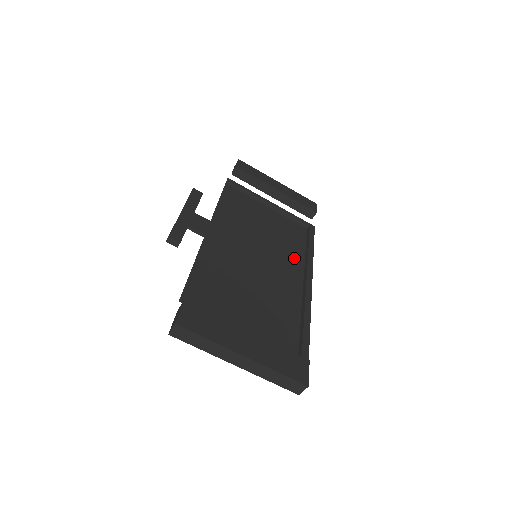
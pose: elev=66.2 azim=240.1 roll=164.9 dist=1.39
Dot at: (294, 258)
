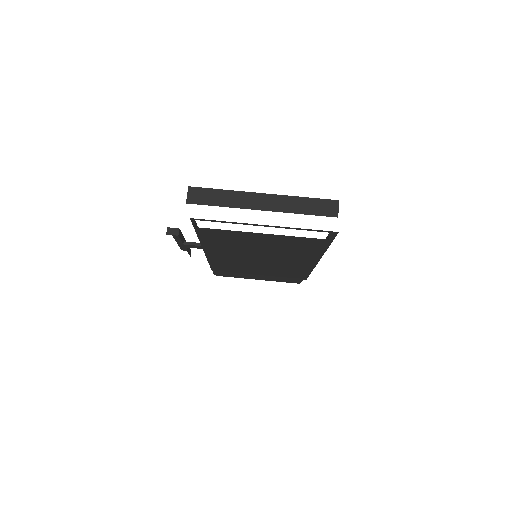
Dot at: (295, 271)
